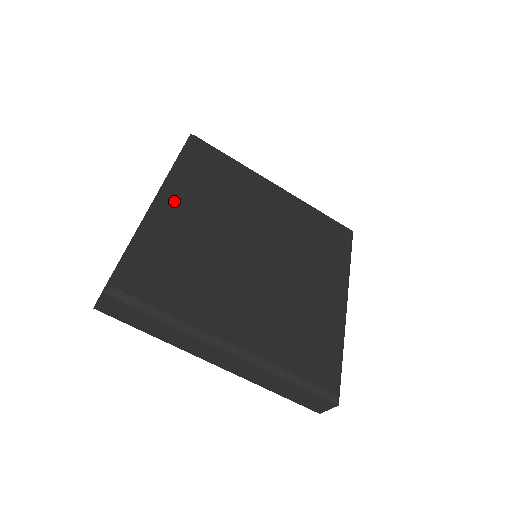
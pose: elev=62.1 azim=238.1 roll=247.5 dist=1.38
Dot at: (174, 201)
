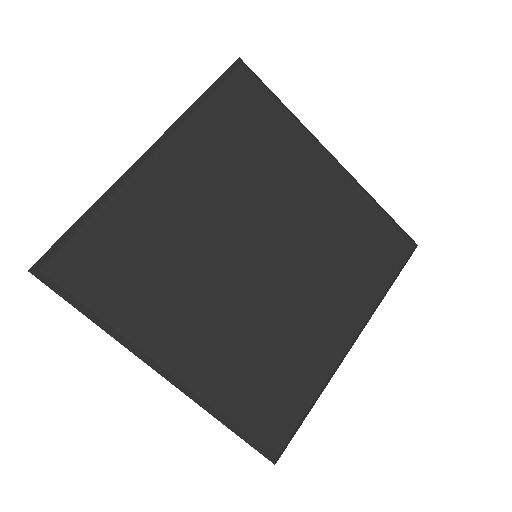
Dot at: (168, 162)
